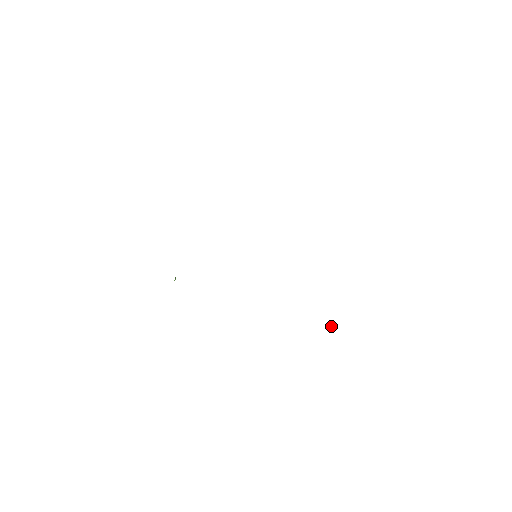
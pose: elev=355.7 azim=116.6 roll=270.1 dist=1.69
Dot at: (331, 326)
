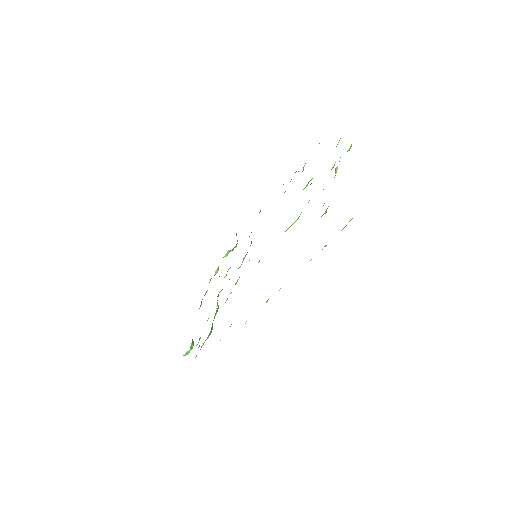
Dot at: occluded
